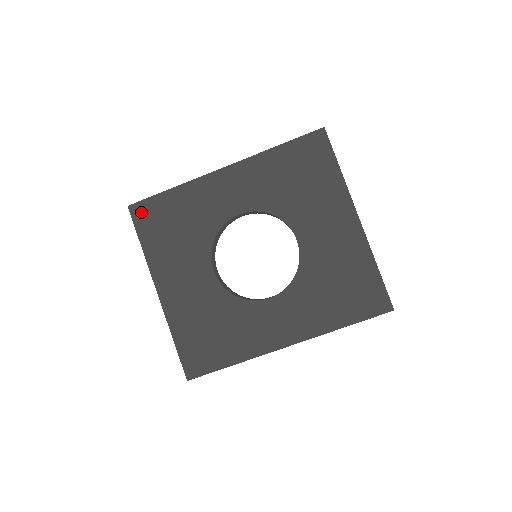
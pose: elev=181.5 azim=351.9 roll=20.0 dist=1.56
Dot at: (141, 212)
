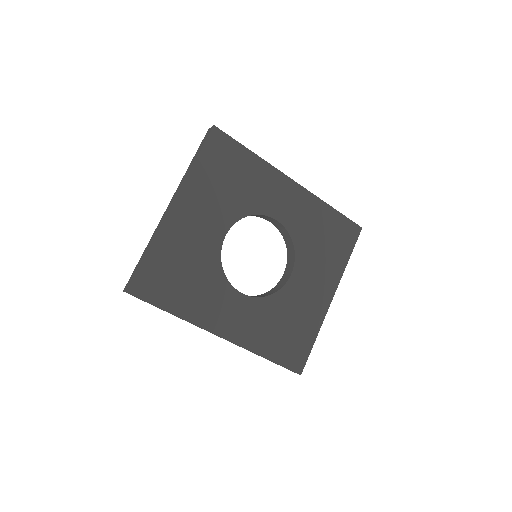
Dot at: (219, 141)
